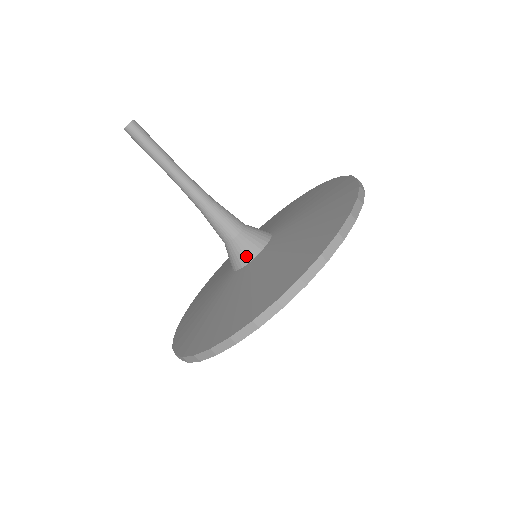
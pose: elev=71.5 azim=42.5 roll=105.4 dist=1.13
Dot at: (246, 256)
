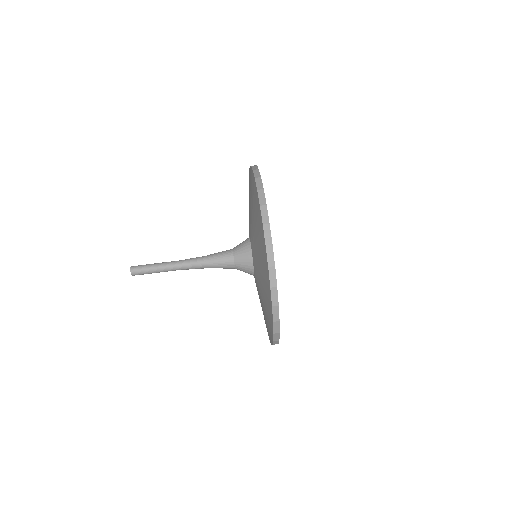
Dot at: (248, 259)
